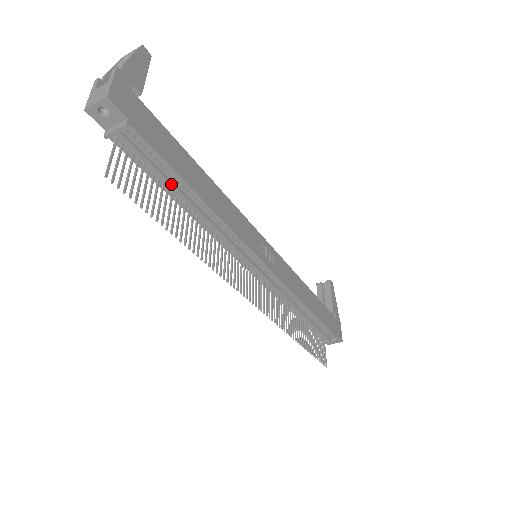
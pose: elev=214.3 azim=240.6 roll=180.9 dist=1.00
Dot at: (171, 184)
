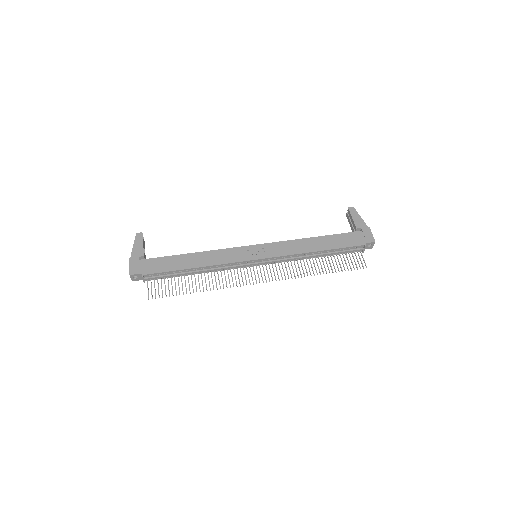
Dot at: (178, 274)
